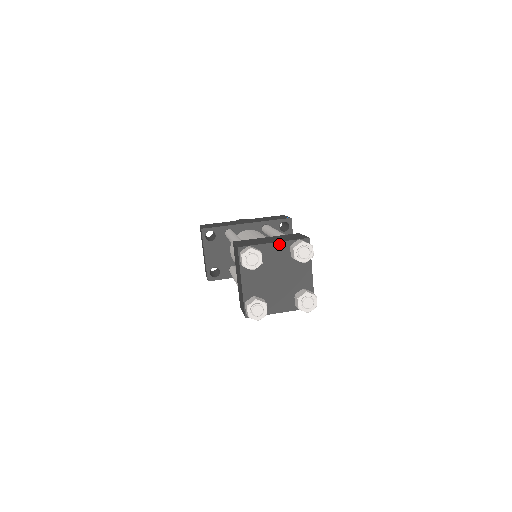
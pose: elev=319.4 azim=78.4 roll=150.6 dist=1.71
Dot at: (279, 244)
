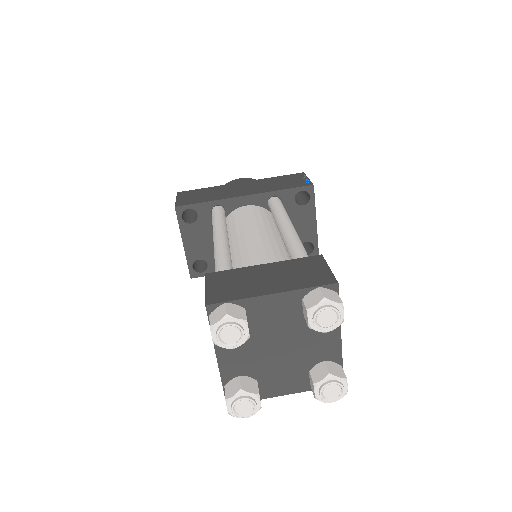
Dot at: (281, 296)
